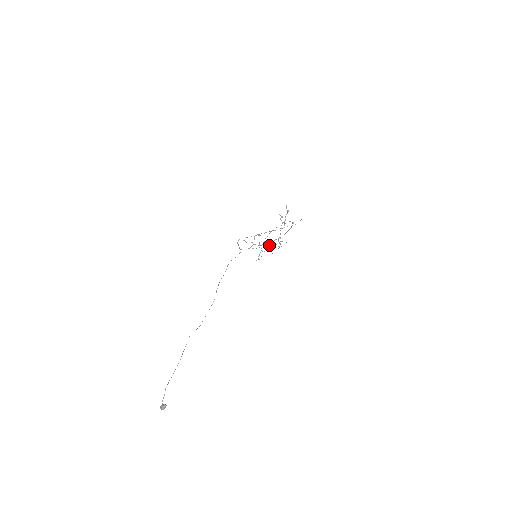
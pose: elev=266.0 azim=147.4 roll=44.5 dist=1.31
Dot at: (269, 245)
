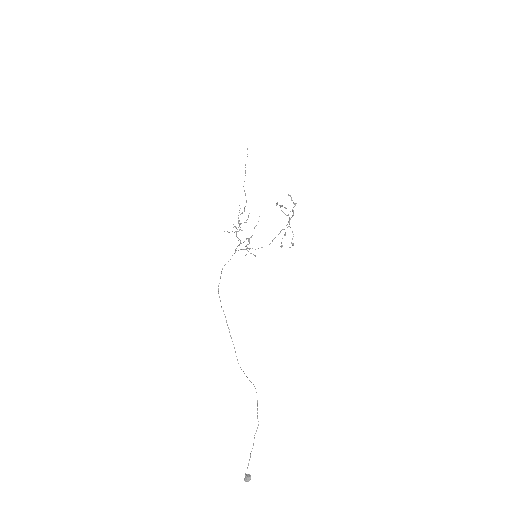
Dot at: (240, 223)
